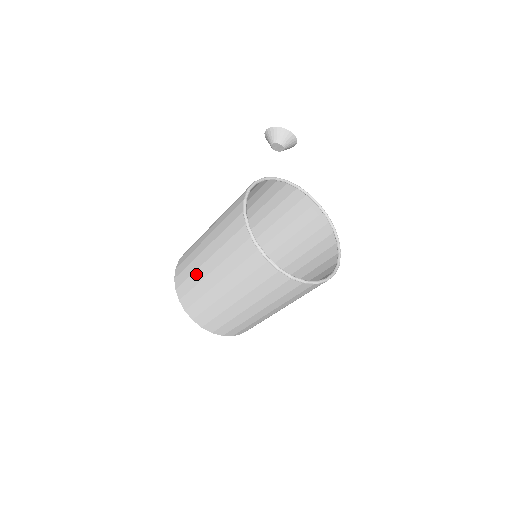
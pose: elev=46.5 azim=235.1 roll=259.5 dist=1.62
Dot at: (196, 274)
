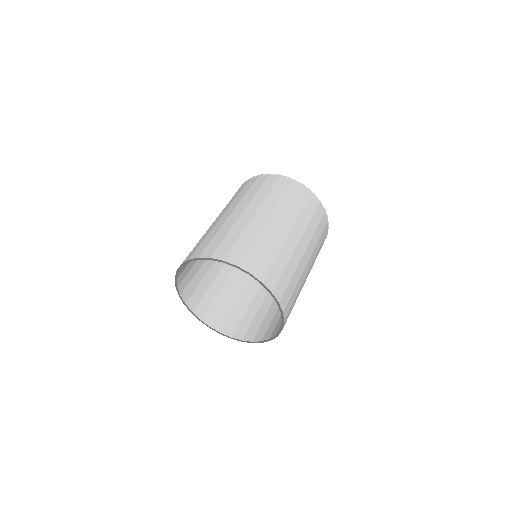
Dot at: (214, 228)
